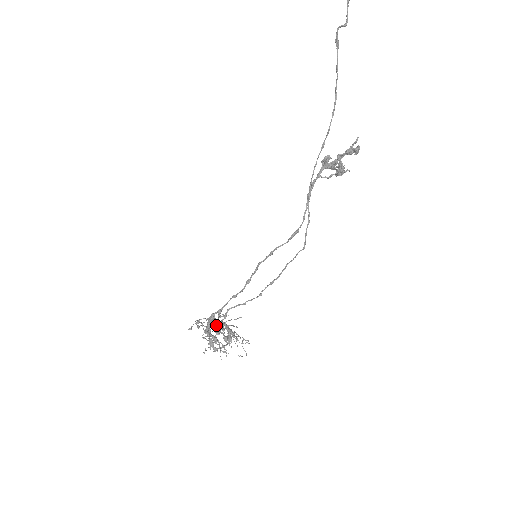
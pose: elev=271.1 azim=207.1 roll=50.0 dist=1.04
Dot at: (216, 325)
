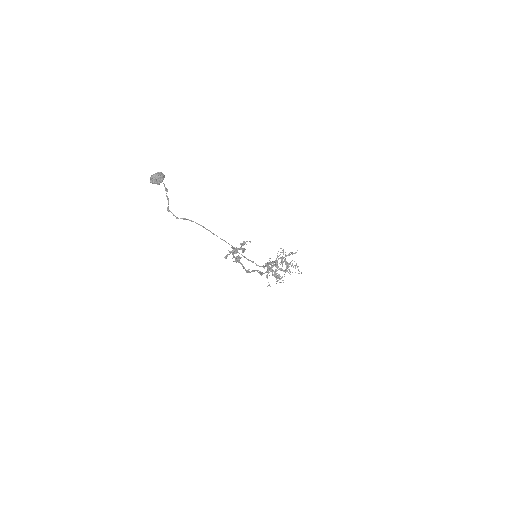
Dot at: (276, 264)
